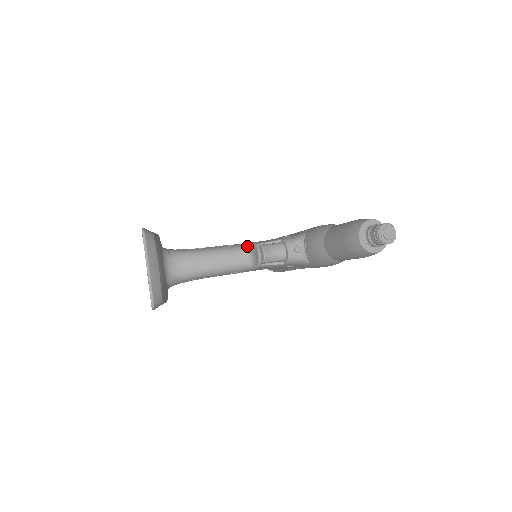
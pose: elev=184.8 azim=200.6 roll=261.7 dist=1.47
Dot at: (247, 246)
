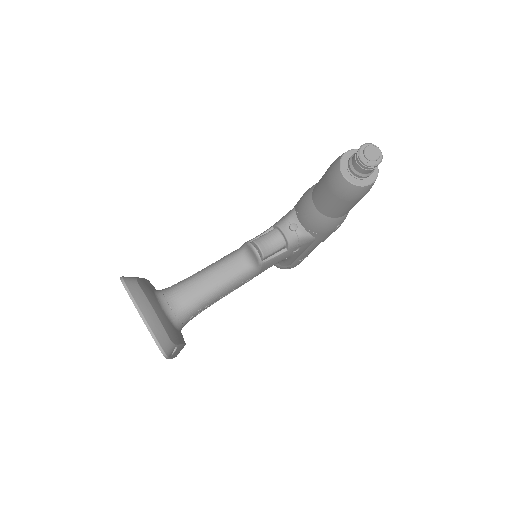
Dot at: (241, 249)
